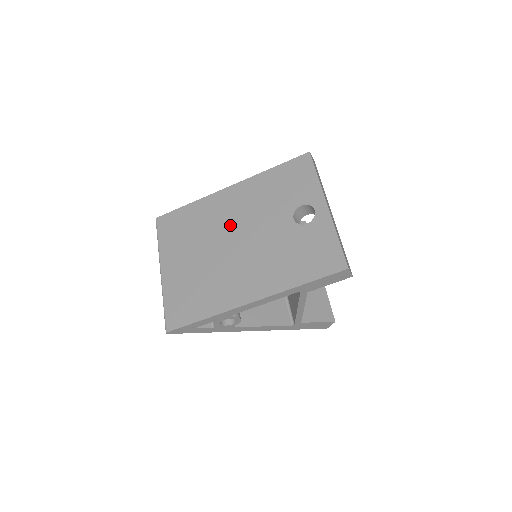
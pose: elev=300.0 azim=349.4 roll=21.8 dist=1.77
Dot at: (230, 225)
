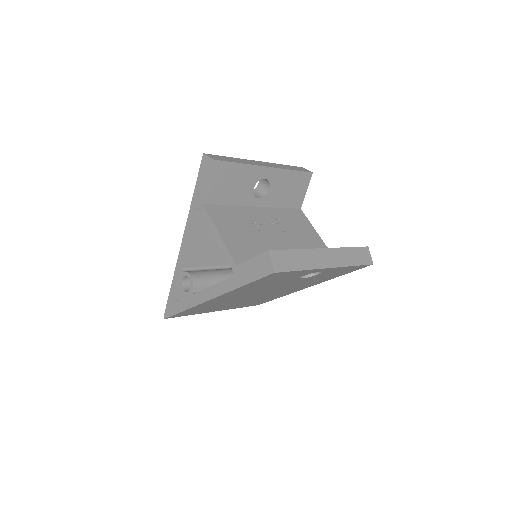
Dot at: occluded
